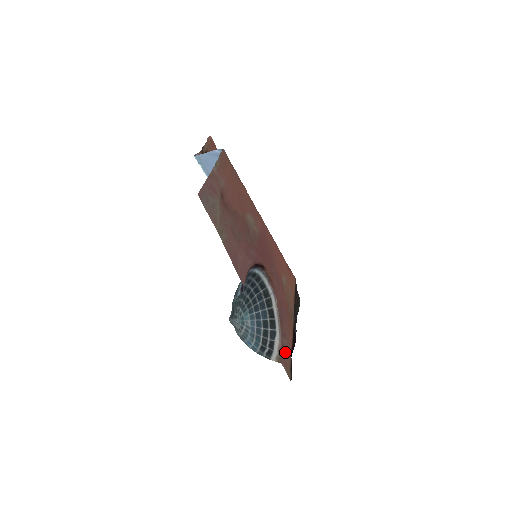
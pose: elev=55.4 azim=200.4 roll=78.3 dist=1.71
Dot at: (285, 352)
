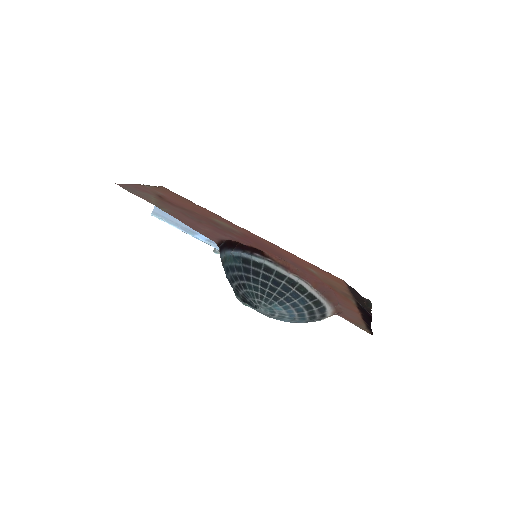
Dot at: (342, 311)
